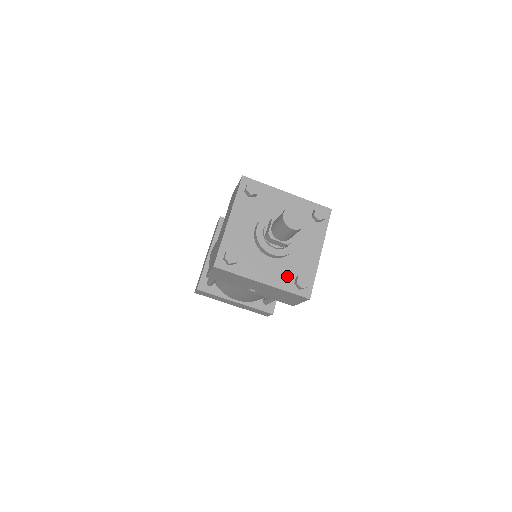
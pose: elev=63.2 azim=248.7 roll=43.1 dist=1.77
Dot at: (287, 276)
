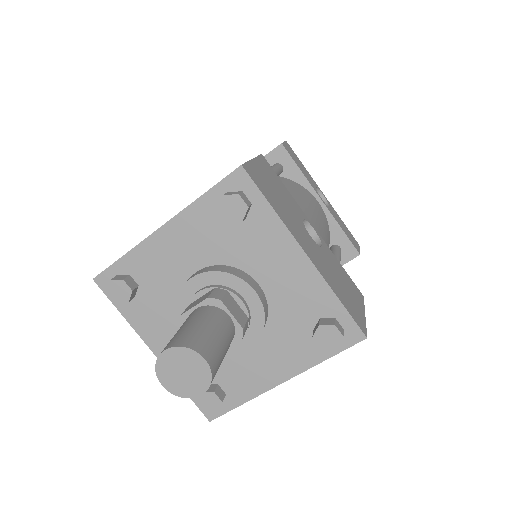
Dot at: (300, 342)
